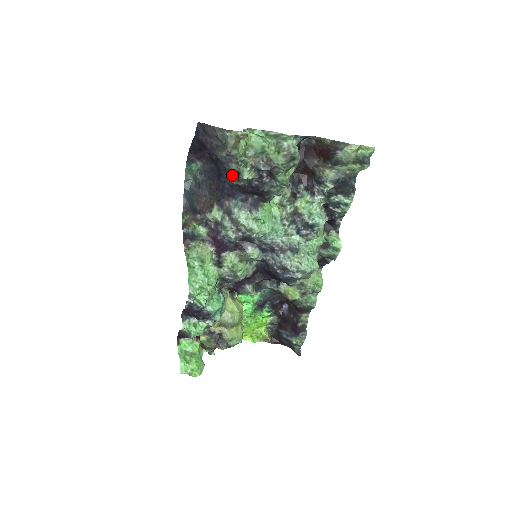
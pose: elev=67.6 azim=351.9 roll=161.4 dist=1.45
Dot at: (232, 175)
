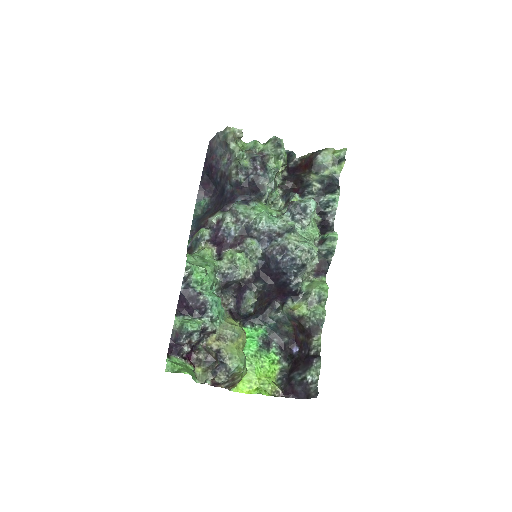
Dot at: (232, 172)
